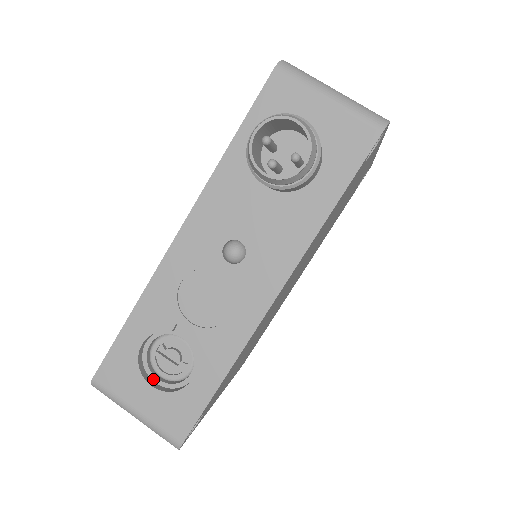
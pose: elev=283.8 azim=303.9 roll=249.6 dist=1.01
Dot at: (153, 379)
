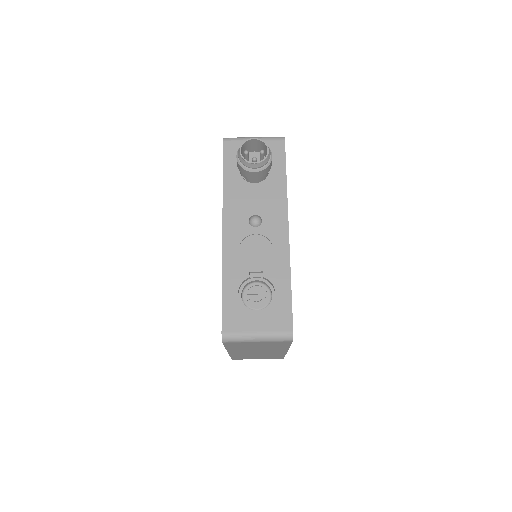
Dot at: (254, 312)
